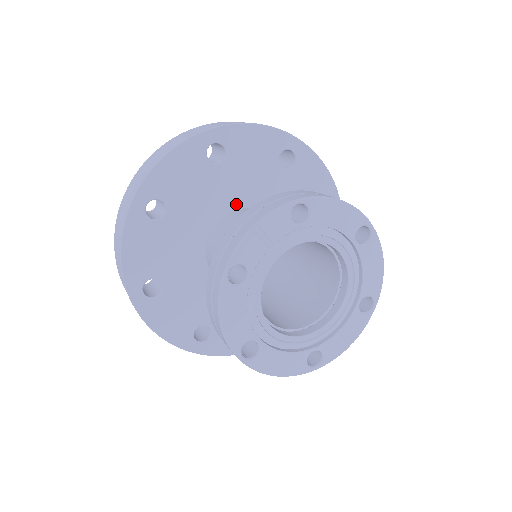
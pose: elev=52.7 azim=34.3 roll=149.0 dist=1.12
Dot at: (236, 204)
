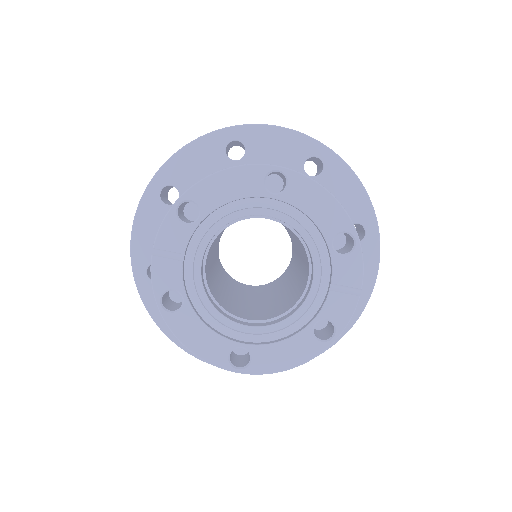
Dot at: occluded
